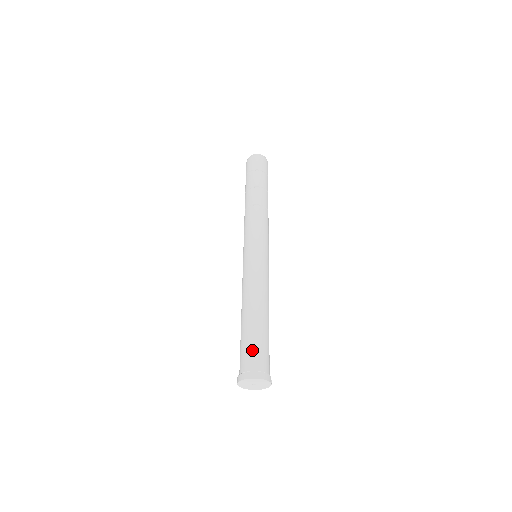
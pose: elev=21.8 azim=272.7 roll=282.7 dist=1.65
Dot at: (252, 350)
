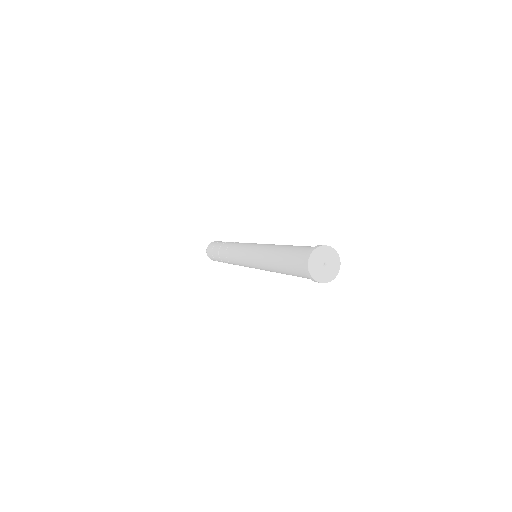
Dot at: occluded
